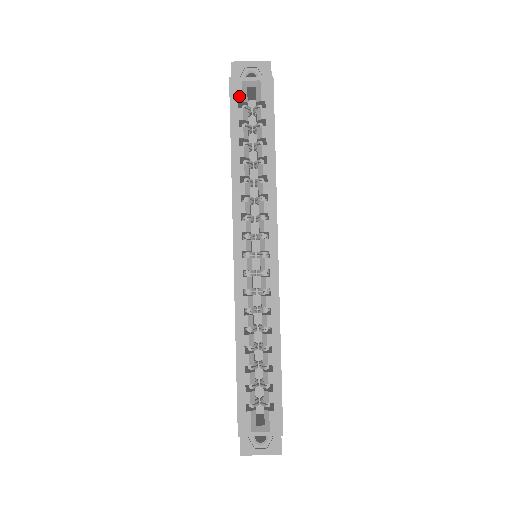
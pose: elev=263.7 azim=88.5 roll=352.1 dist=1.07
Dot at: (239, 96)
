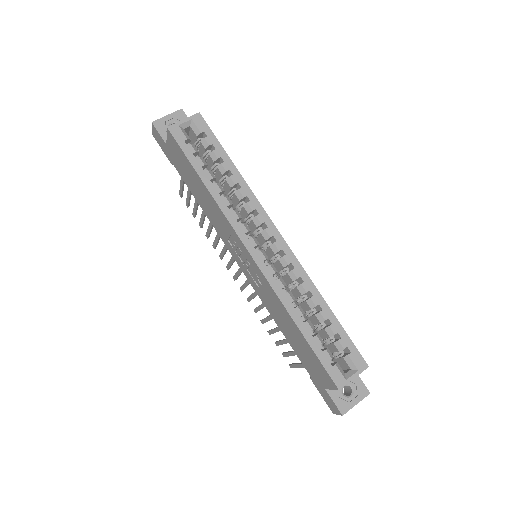
Dot at: (183, 137)
